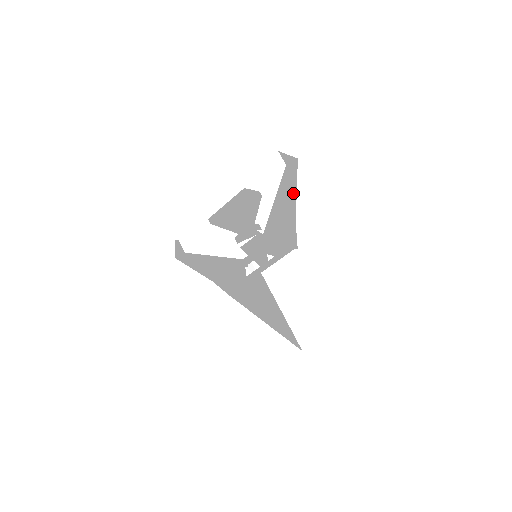
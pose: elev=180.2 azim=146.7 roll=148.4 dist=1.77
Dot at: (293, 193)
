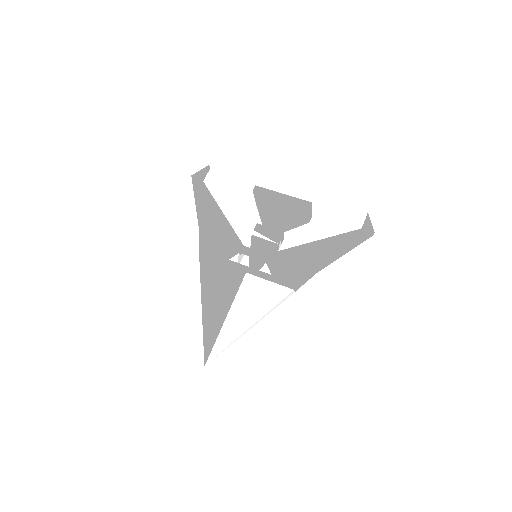
Dot at: (342, 253)
